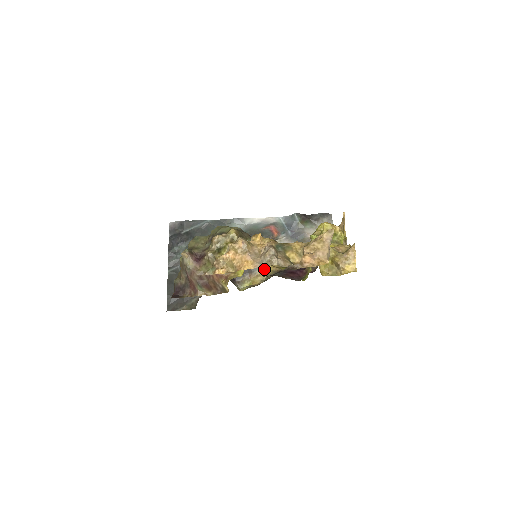
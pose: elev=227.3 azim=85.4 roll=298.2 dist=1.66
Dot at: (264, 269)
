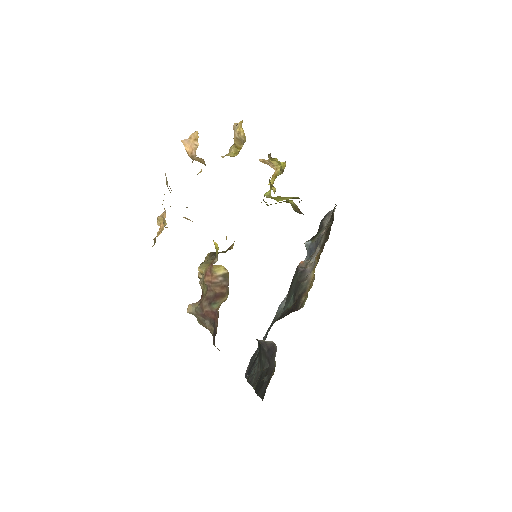
Dot at: (311, 278)
